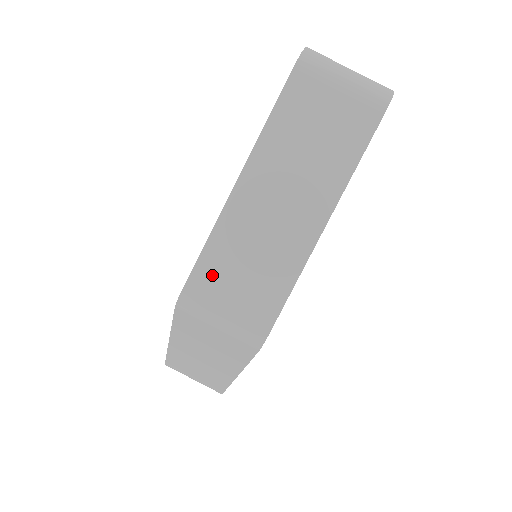
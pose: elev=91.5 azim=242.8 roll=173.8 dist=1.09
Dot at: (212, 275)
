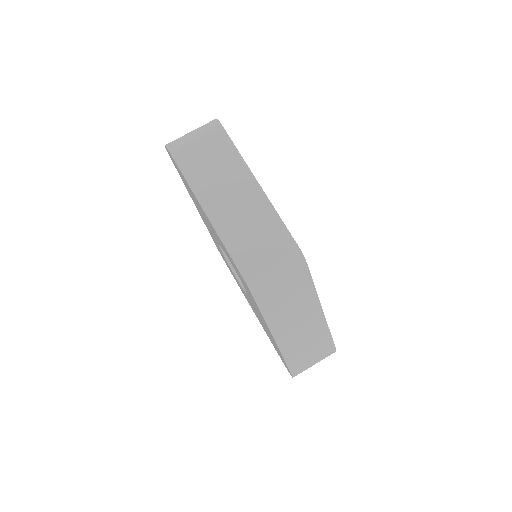
Dot at: (246, 258)
